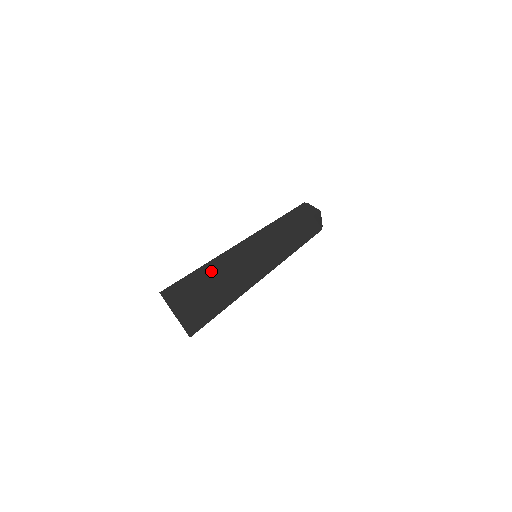
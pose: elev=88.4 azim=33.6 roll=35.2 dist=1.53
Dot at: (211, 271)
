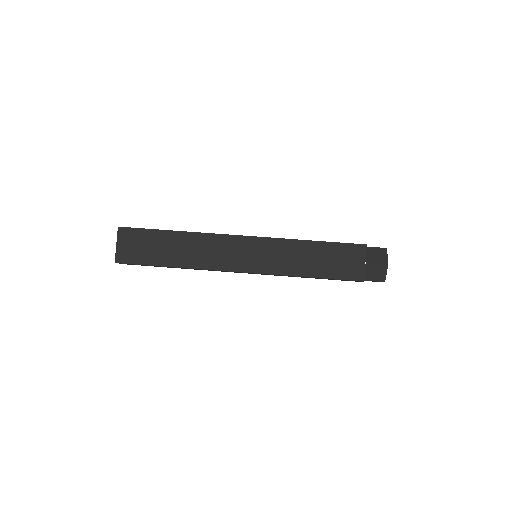
Dot at: (171, 237)
